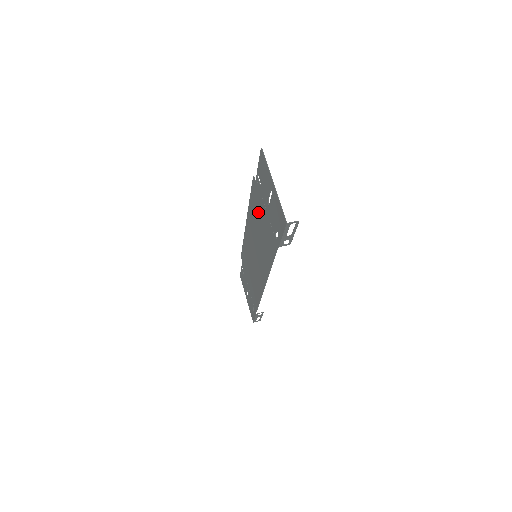
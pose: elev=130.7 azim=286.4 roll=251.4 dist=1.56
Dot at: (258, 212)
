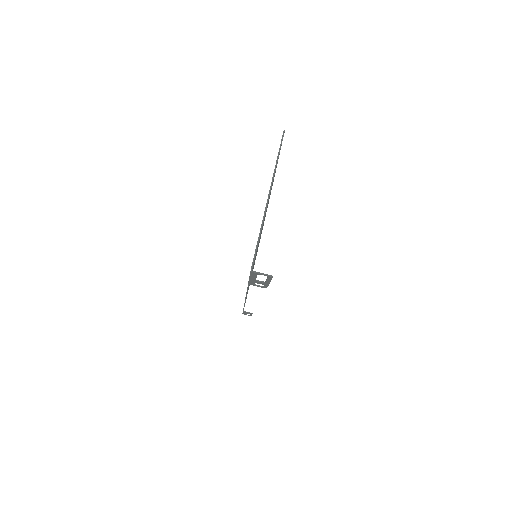
Dot at: occluded
